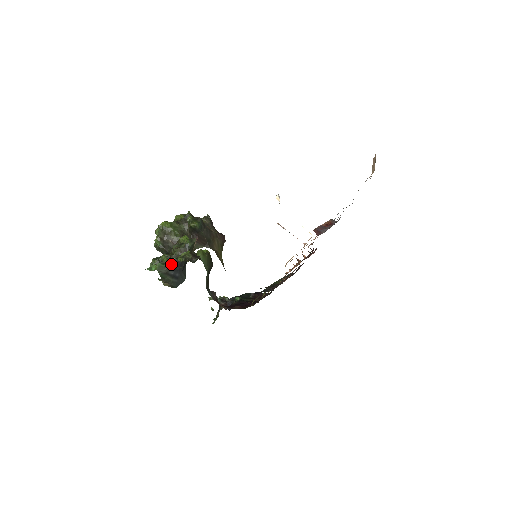
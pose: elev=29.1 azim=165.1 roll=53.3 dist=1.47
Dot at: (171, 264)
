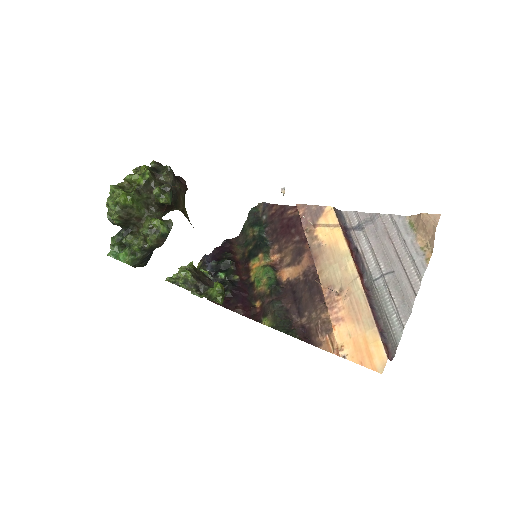
Dot at: (145, 254)
